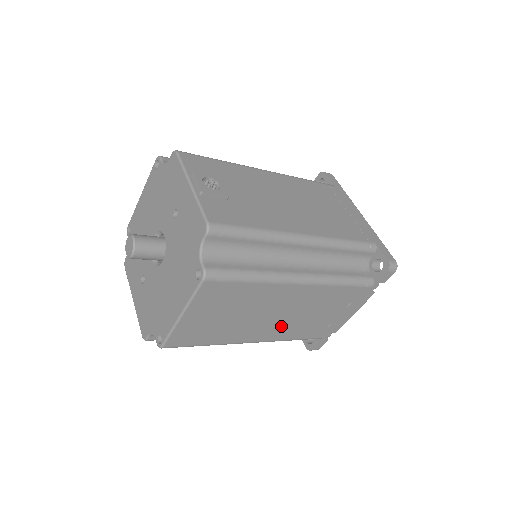
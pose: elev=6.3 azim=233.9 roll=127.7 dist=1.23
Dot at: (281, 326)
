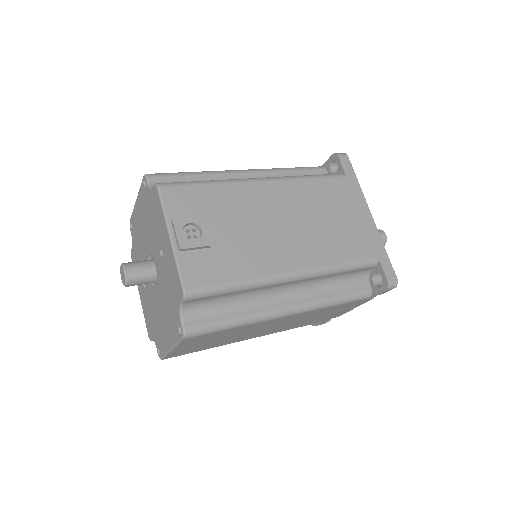
Dot at: (276, 329)
